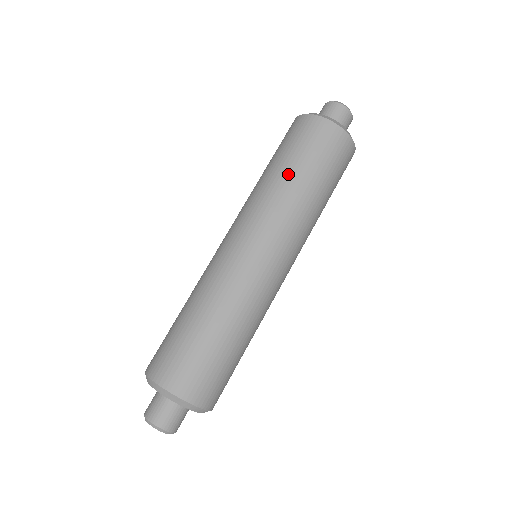
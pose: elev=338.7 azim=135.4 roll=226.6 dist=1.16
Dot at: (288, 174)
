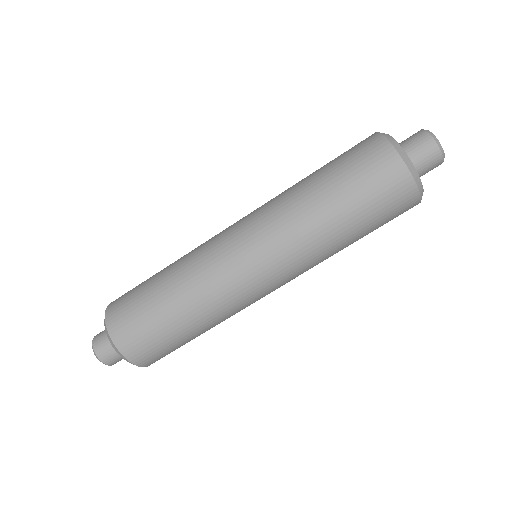
Dot at: (308, 177)
